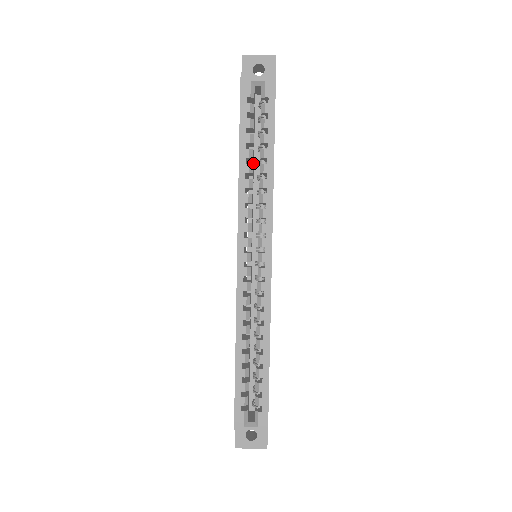
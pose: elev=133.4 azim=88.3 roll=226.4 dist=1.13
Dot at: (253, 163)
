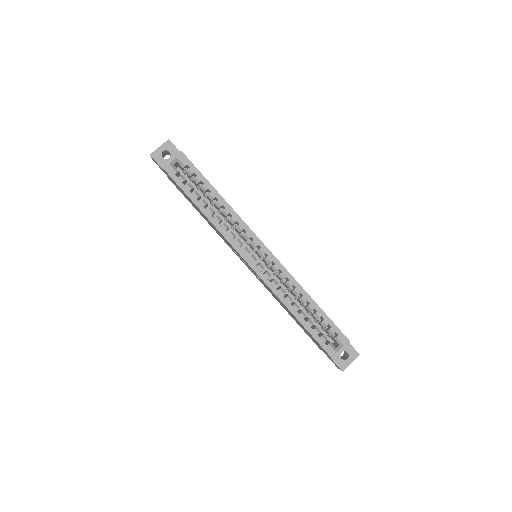
Dot at: (208, 207)
